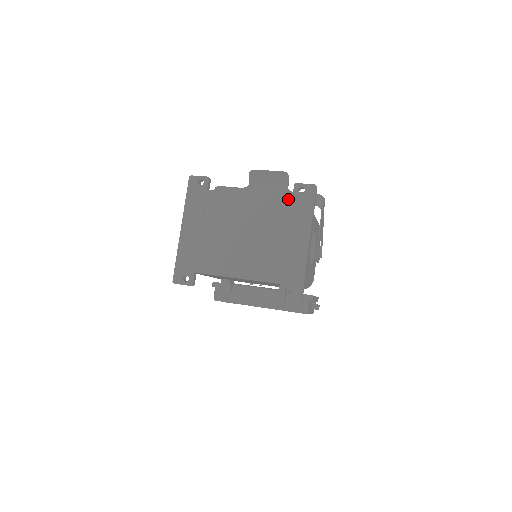
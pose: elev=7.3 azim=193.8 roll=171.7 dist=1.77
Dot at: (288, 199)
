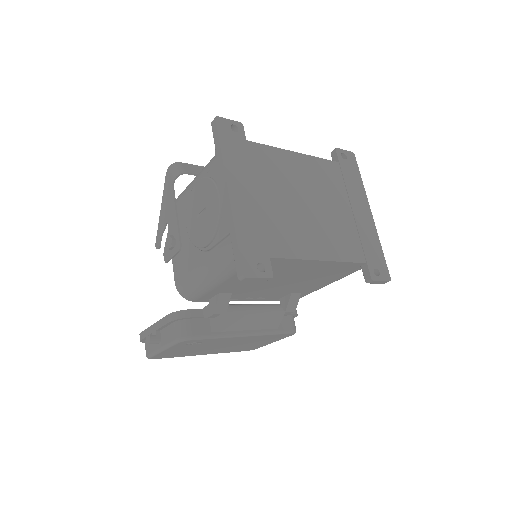
Dot at: (336, 164)
